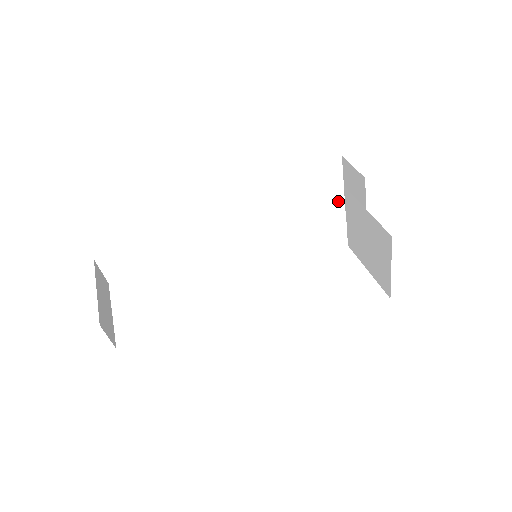
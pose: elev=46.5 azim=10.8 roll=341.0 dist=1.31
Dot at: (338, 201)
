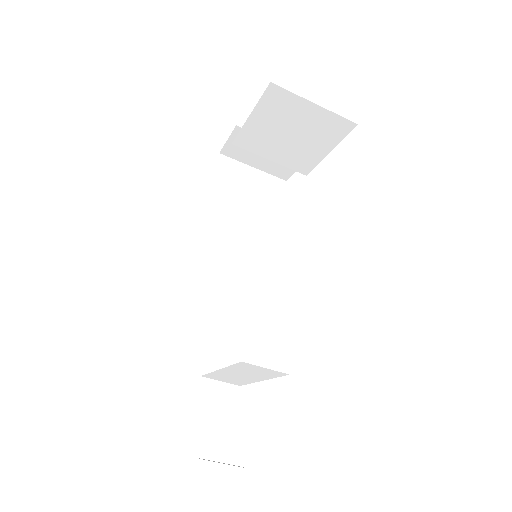
Dot at: (267, 180)
